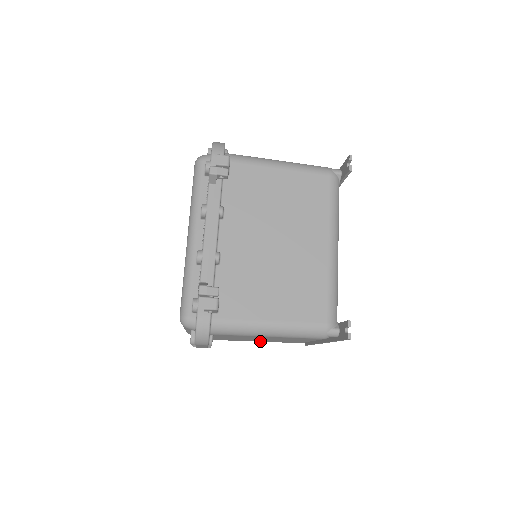
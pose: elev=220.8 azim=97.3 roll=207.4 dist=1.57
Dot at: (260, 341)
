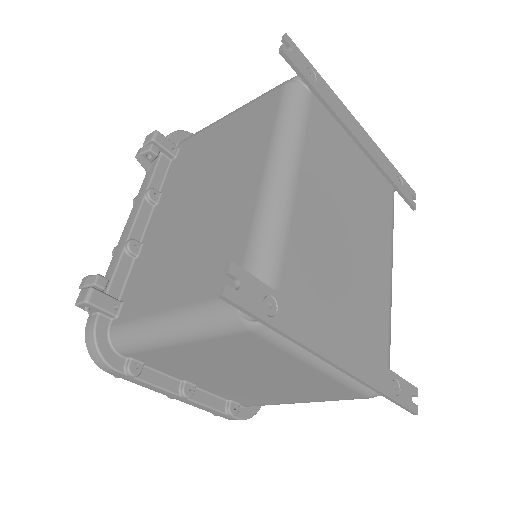
Dot at: (298, 399)
